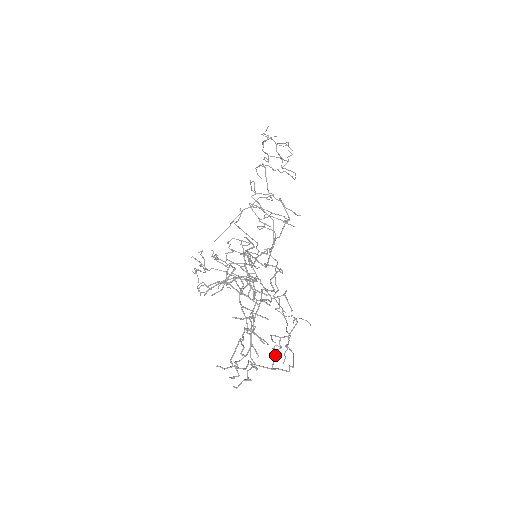
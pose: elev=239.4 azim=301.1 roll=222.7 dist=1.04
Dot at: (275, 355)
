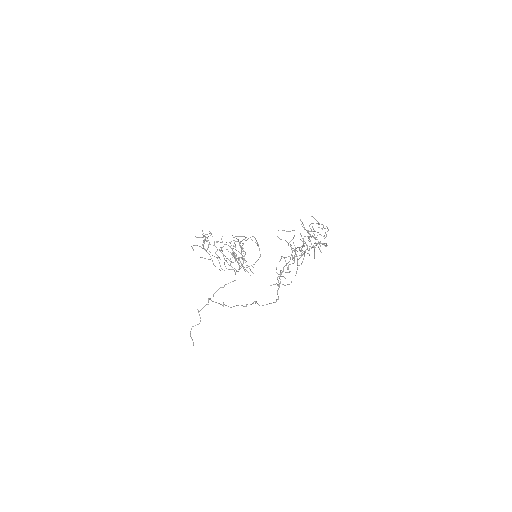
Dot at: occluded
